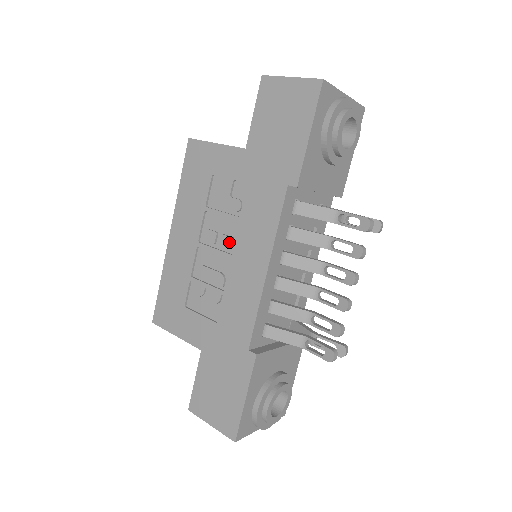
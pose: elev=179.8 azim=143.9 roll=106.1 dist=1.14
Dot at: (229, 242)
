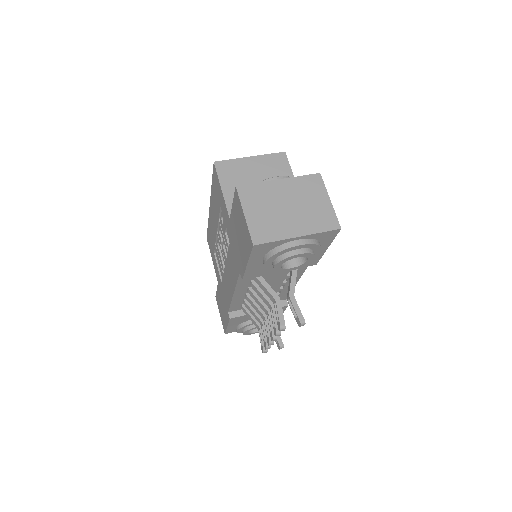
Dot at: (224, 255)
